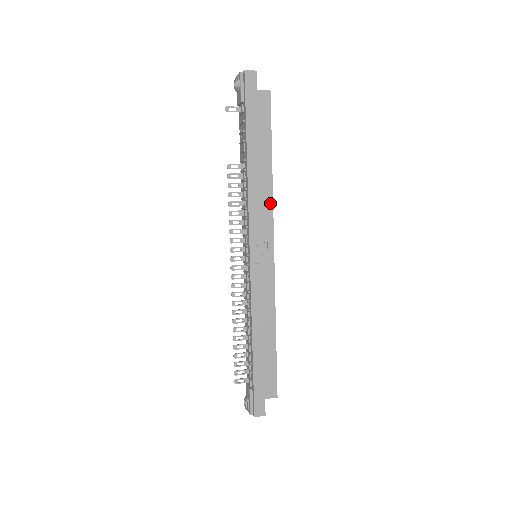
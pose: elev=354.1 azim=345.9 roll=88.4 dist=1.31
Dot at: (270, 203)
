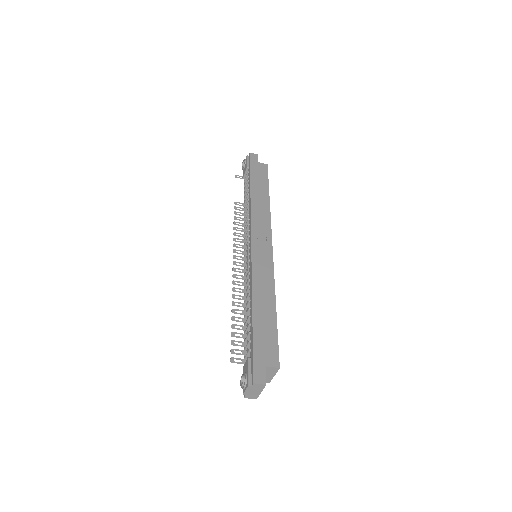
Dot at: (268, 217)
